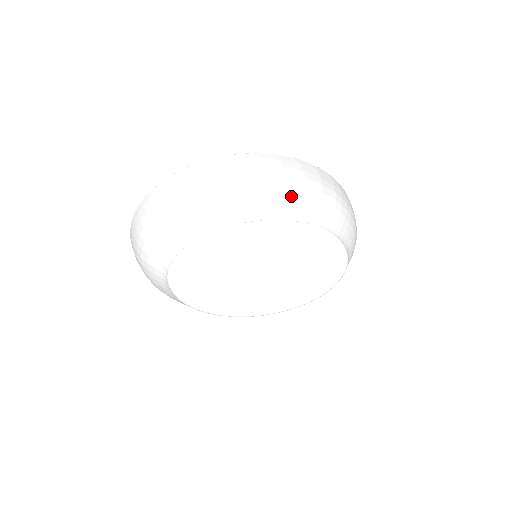
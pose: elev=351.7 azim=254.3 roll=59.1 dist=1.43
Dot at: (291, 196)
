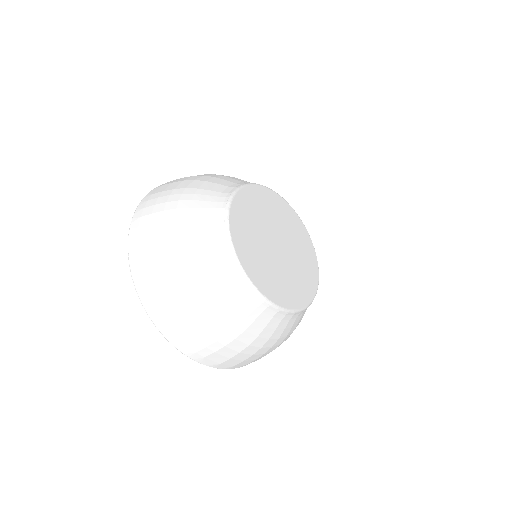
Dot at: occluded
